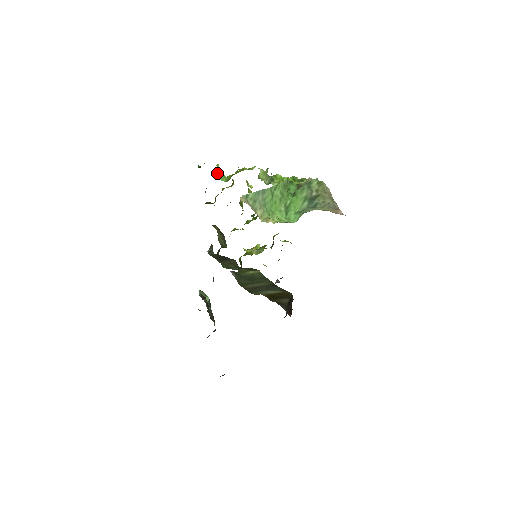
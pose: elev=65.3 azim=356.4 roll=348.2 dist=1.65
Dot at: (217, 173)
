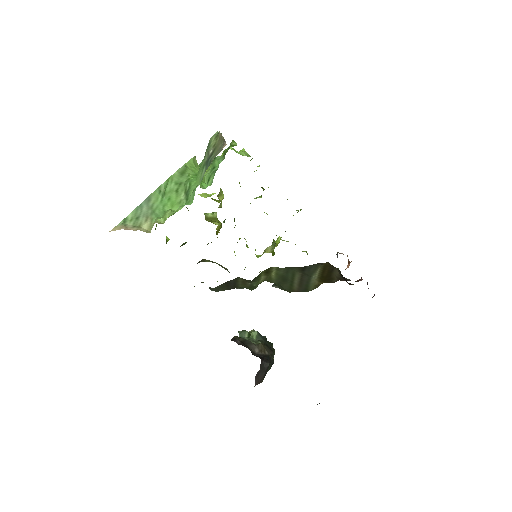
Dot at: occluded
